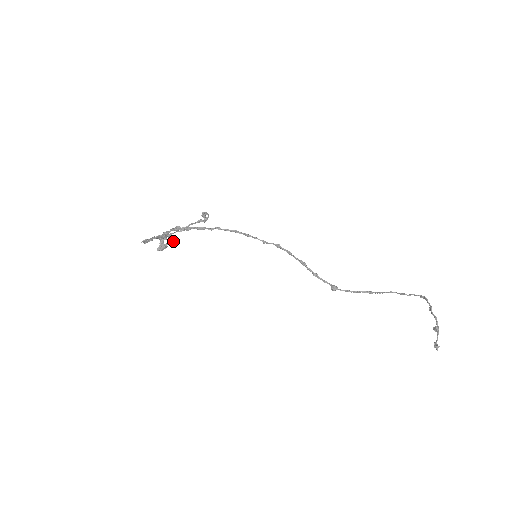
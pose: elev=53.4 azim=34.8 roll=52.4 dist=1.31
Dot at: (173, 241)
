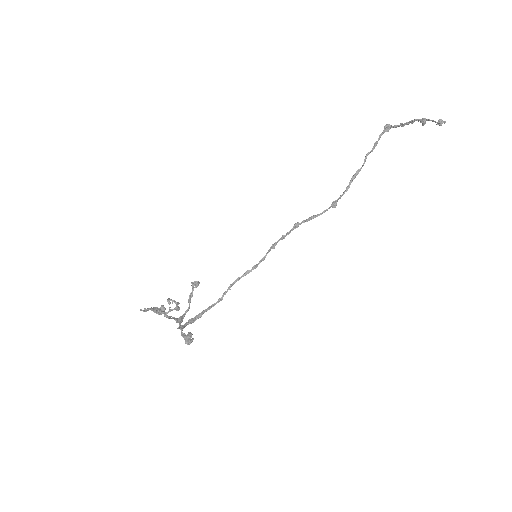
Dot at: (176, 303)
